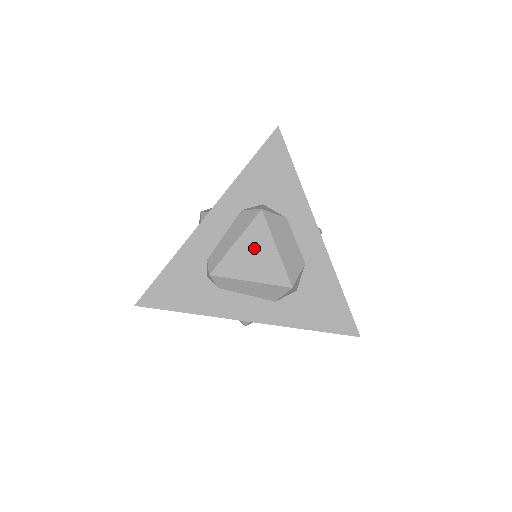
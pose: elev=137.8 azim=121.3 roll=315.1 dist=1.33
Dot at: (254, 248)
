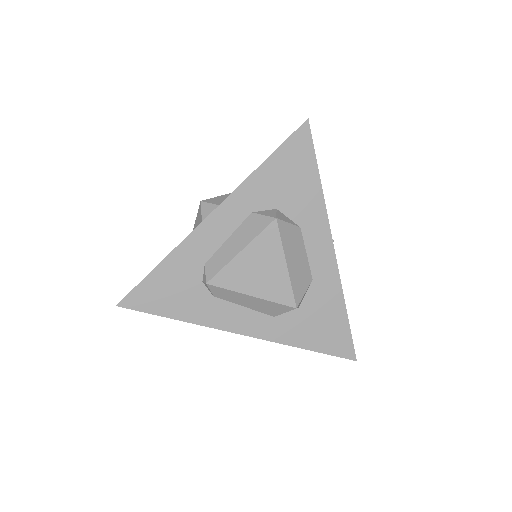
Dot at: (261, 260)
